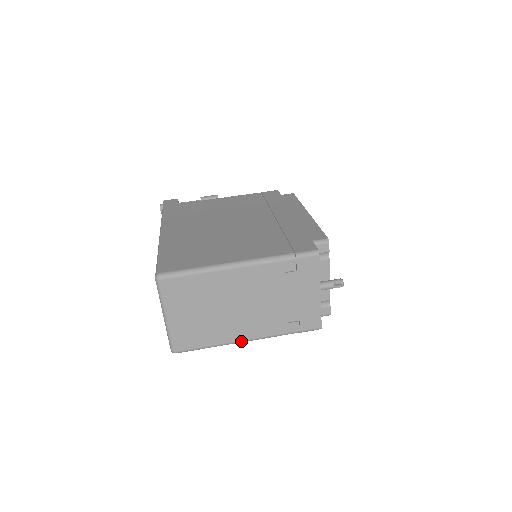
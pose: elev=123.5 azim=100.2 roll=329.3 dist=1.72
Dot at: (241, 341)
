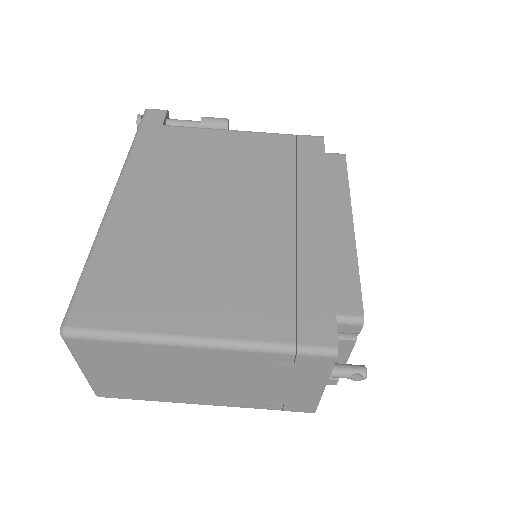
Dot at: (195, 403)
